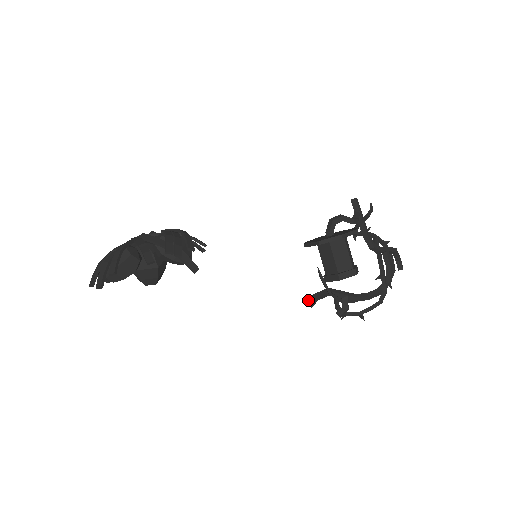
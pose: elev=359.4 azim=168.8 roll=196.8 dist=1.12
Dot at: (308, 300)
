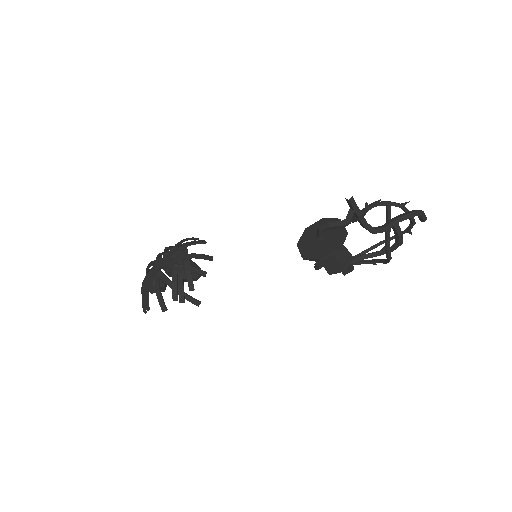
Dot at: (315, 265)
